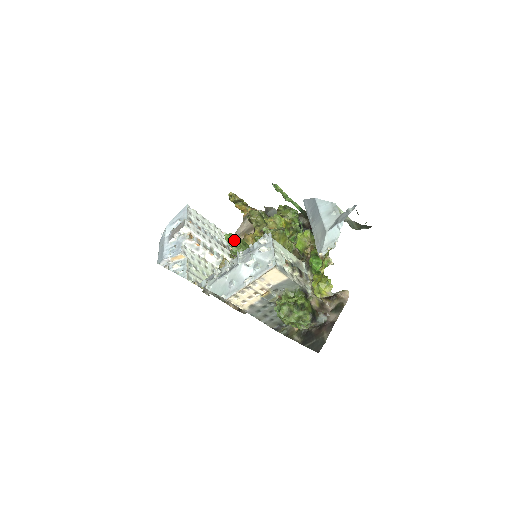
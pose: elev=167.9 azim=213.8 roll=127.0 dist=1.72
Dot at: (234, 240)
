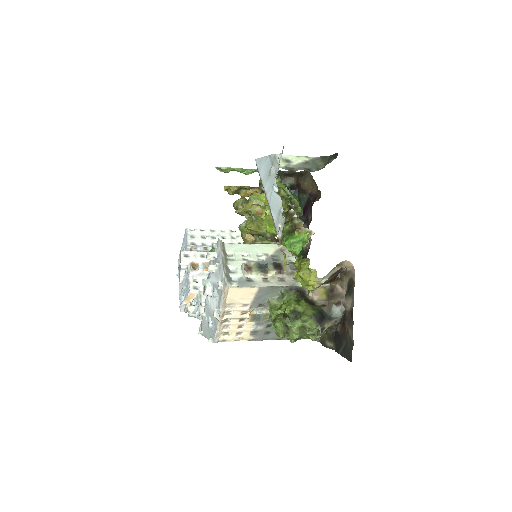
Dot at: occluded
